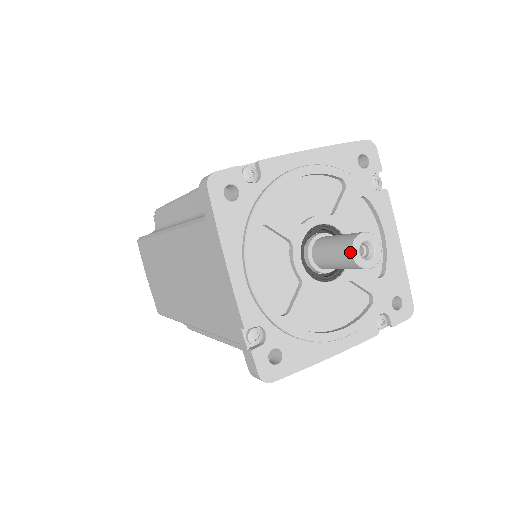
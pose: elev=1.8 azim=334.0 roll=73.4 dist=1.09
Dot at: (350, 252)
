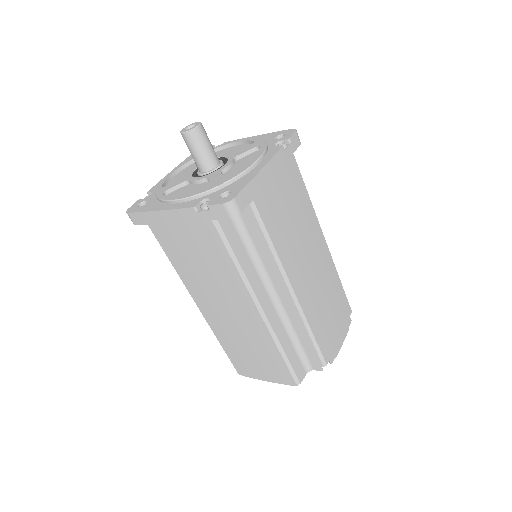
Dot at: (183, 135)
